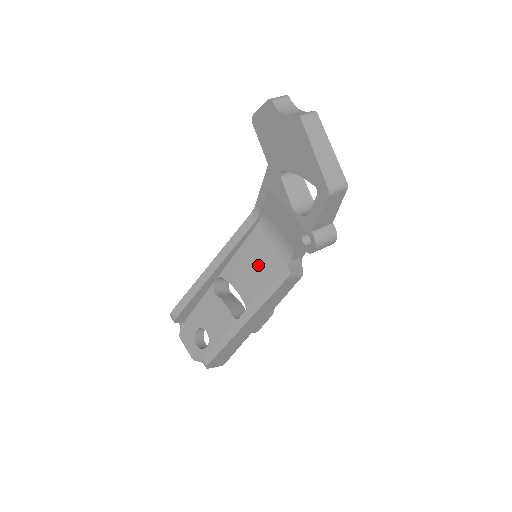
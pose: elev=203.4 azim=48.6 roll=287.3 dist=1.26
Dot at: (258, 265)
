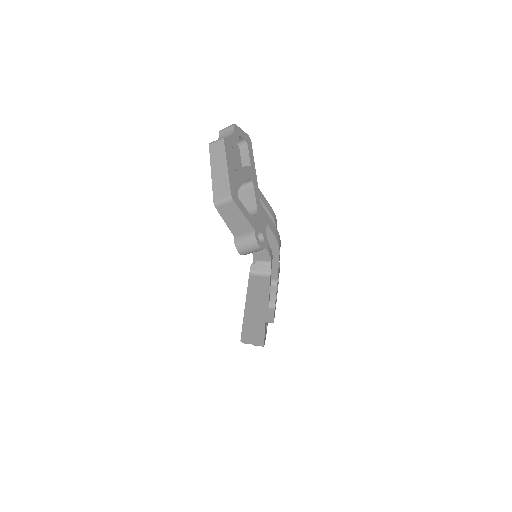
Dot at: occluded
